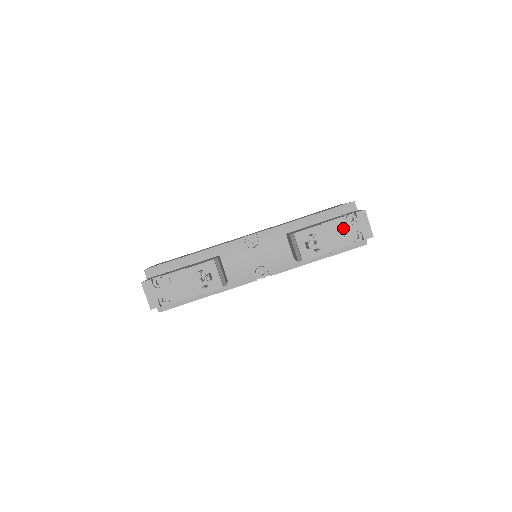
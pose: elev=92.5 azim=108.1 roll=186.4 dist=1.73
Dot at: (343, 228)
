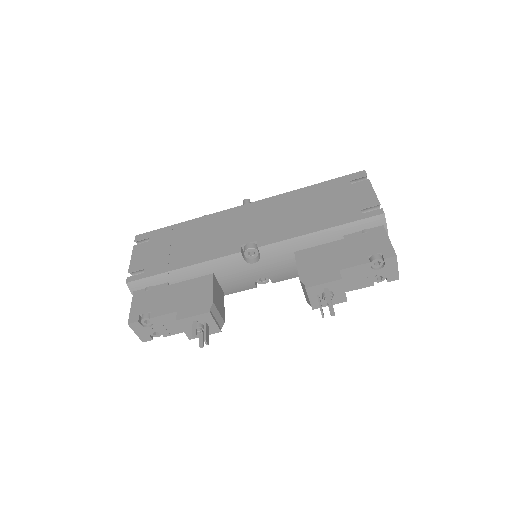
Dot at: (365, 273)
